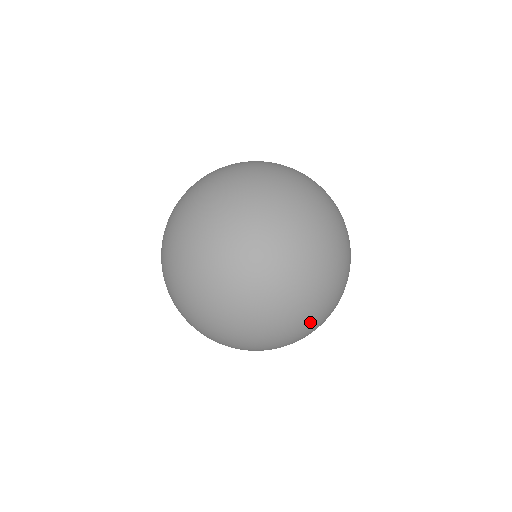
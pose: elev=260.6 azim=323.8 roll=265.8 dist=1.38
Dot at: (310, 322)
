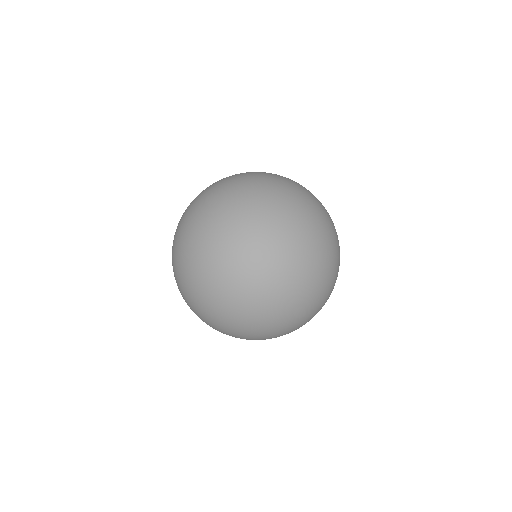
Dot at: (284, 308)
